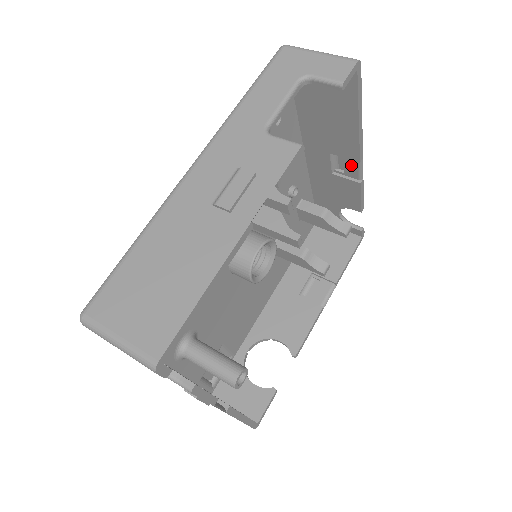
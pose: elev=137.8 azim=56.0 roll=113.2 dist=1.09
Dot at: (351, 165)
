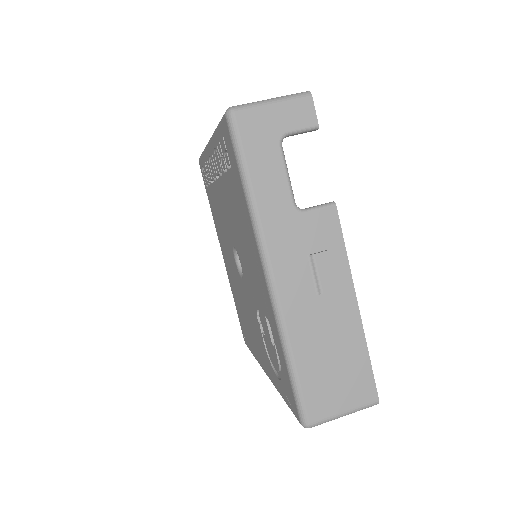
Dot at: occluded
